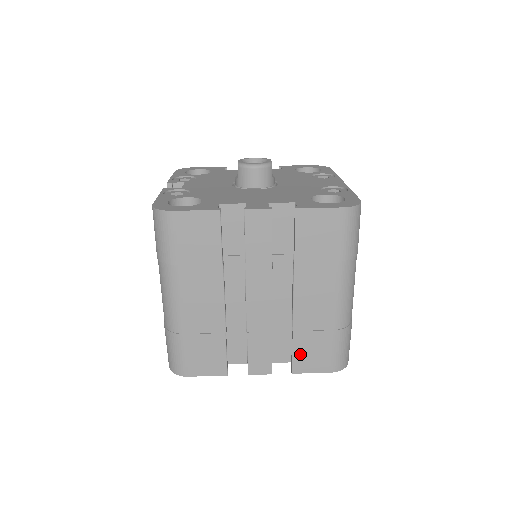
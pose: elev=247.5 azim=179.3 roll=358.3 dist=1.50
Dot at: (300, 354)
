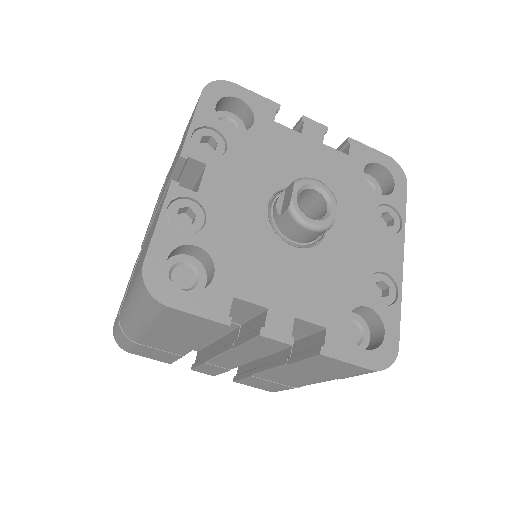
Dot at: (249, 381)
